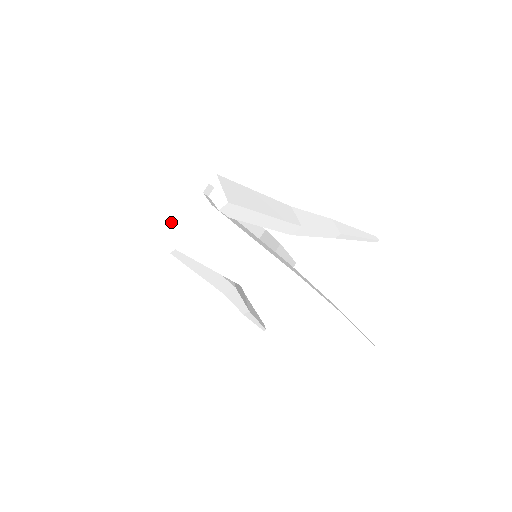
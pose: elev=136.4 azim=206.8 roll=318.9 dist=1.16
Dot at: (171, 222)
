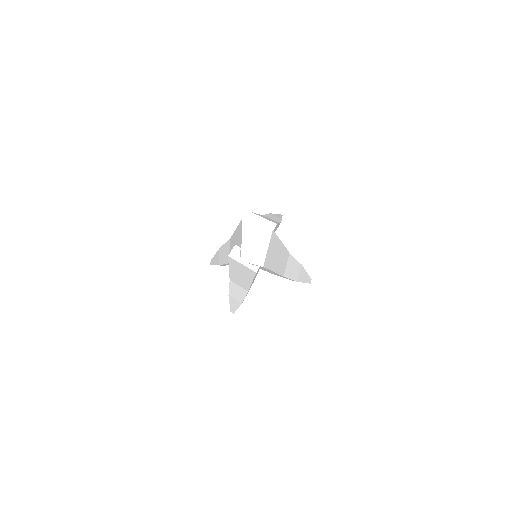
Dot at: (246, 254)
